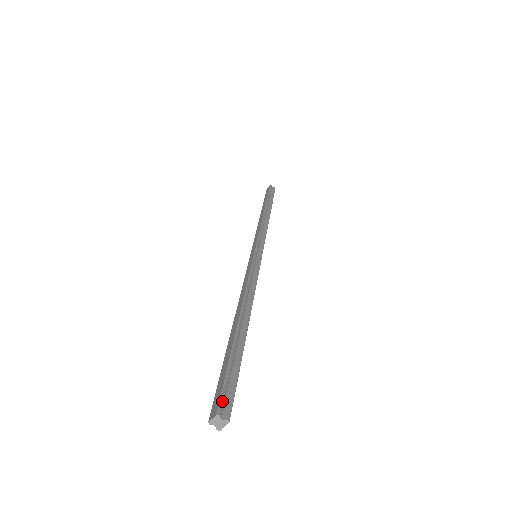
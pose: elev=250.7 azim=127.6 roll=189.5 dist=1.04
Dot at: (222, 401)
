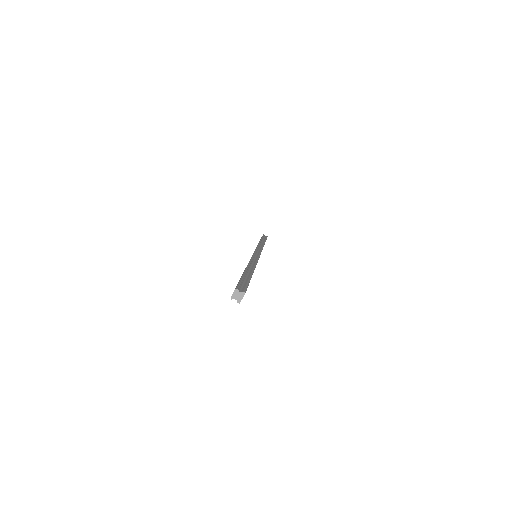
Dot at: (239, 285)
